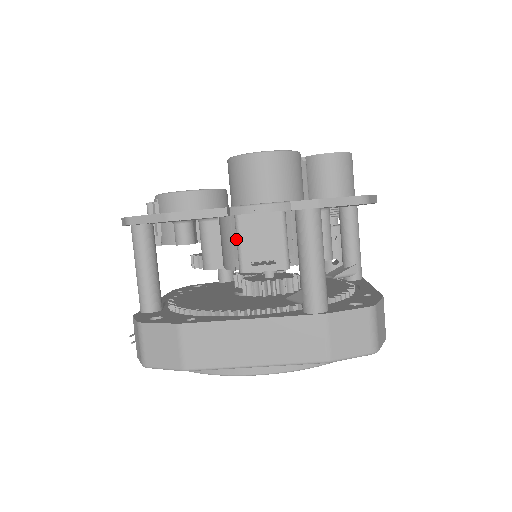
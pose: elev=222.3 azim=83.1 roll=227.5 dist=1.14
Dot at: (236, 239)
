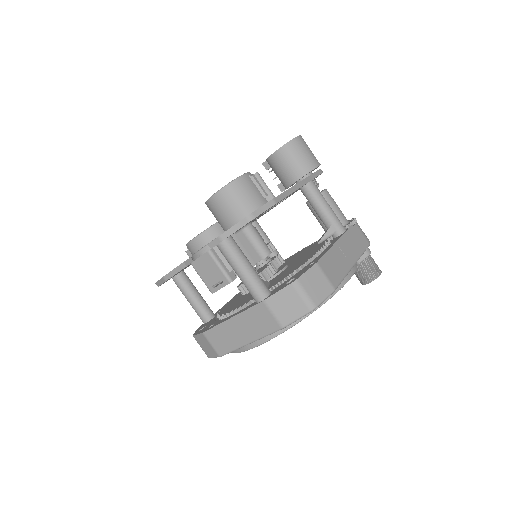
Dot at: (200, 276)
